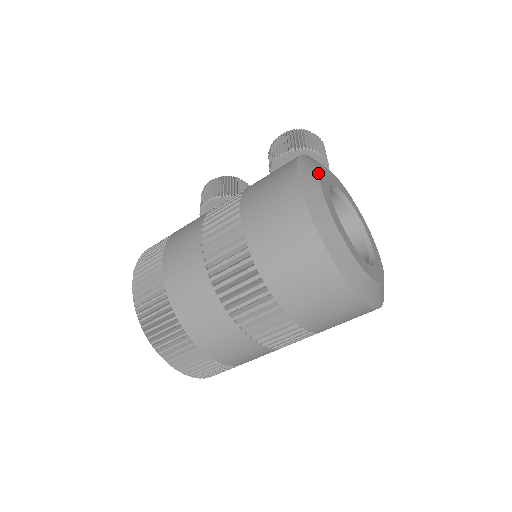
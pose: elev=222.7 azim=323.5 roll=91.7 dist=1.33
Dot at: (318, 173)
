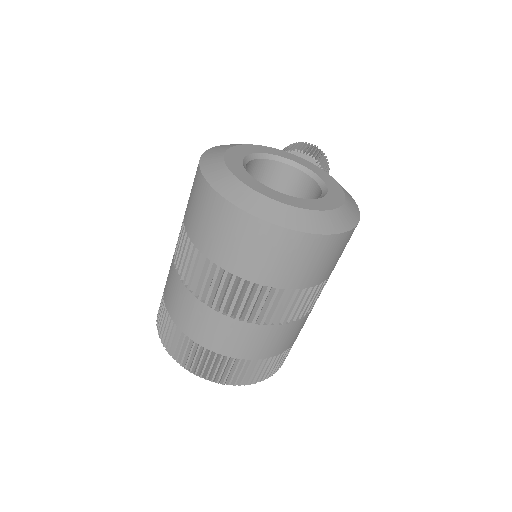
Dot at: (234, 146)
